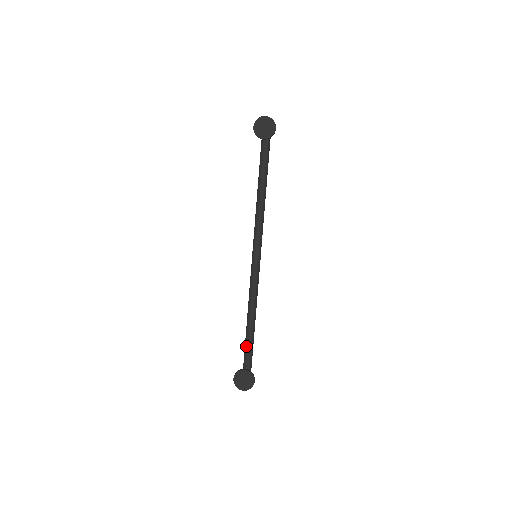
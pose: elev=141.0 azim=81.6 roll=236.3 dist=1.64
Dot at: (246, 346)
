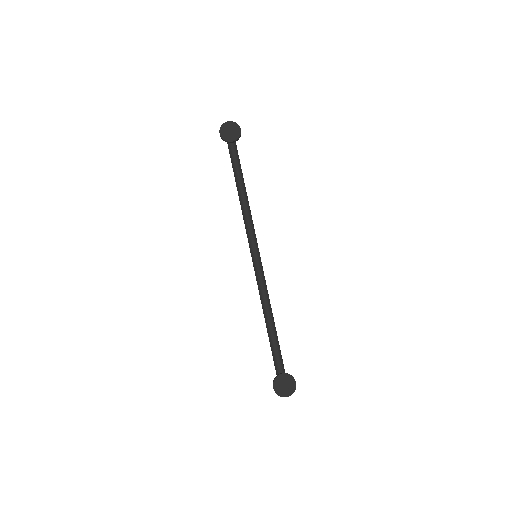
Dot at: (273, 352)
